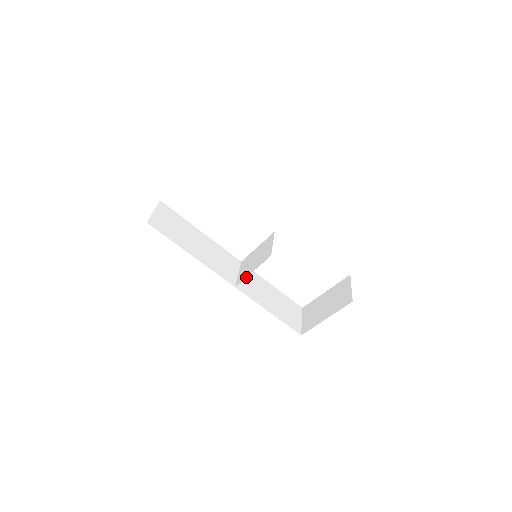
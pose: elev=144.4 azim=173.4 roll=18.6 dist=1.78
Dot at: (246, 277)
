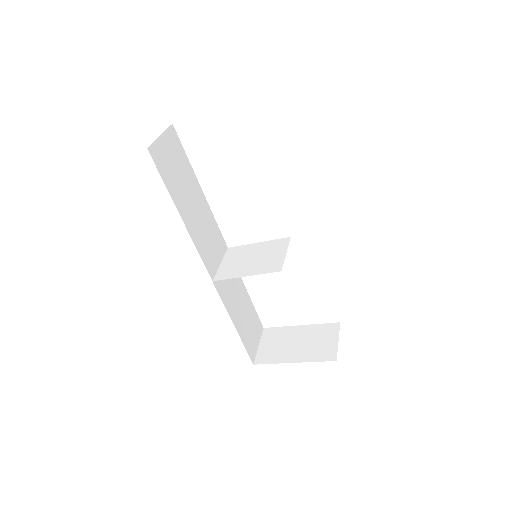
Dot at: occluded
